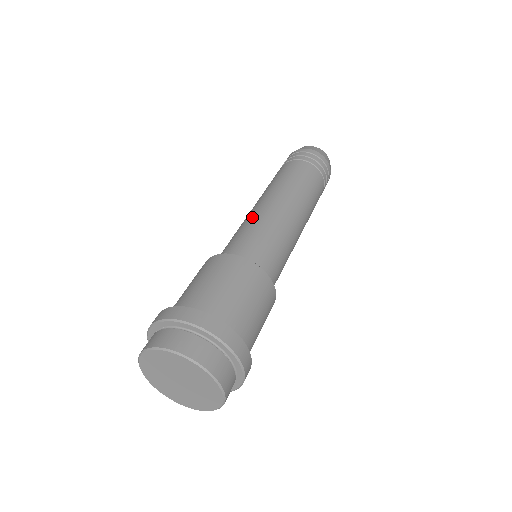
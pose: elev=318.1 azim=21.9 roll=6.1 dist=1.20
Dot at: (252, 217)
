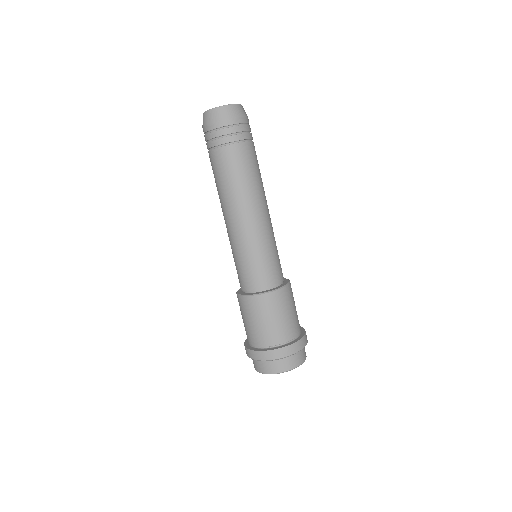
Dot at: (255, 240)
